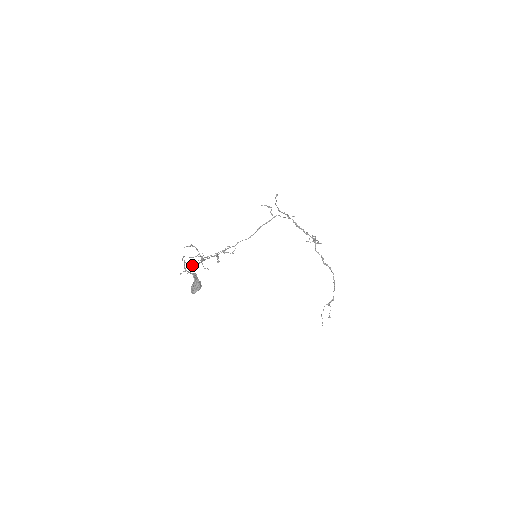
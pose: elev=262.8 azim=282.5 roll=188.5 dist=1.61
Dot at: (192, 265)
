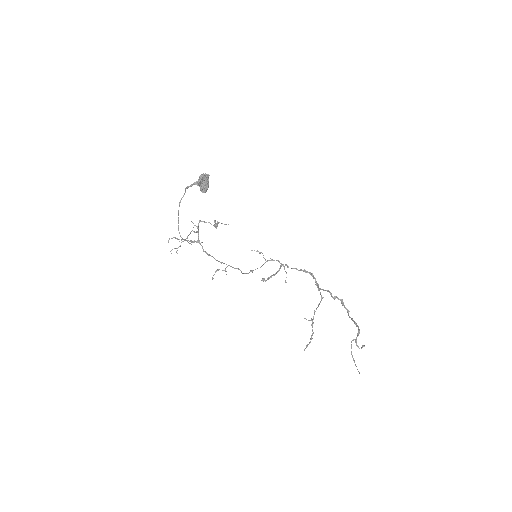
Dot at: (183, 239)
